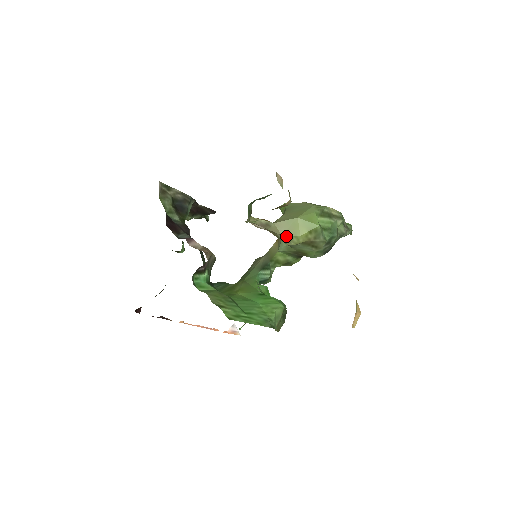
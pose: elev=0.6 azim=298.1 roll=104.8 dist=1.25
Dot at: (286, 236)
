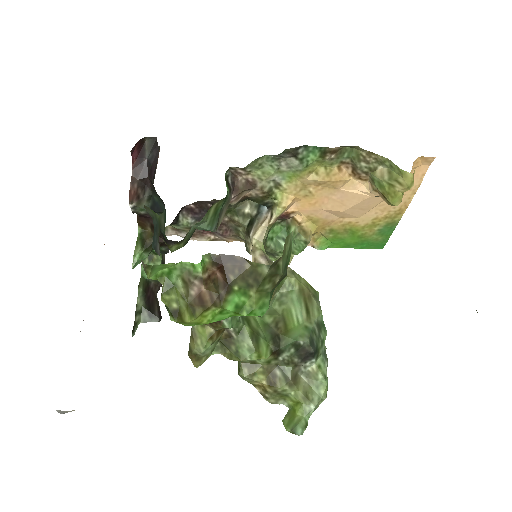
Dot at: (290, 269)
